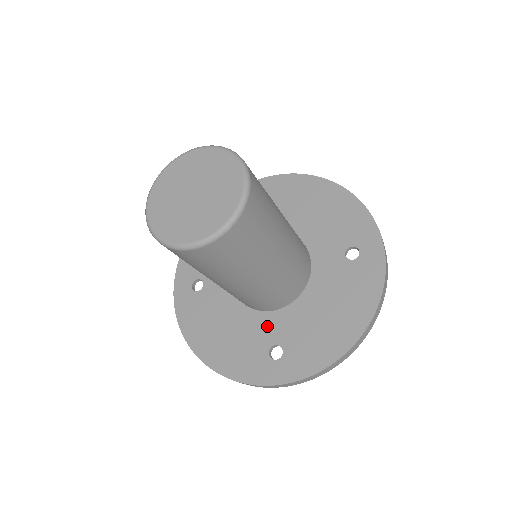
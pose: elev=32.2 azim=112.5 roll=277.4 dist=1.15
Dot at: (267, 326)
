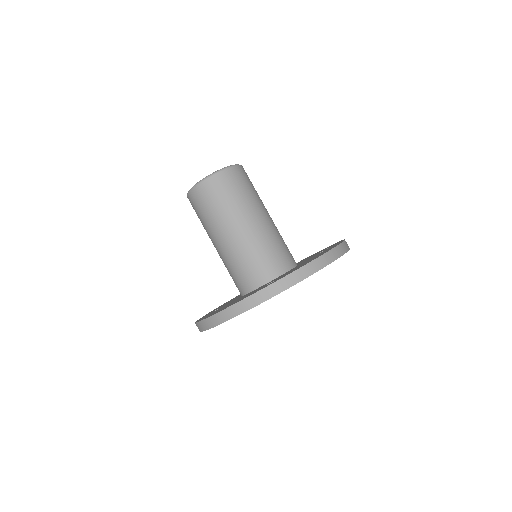
Dot at: occluded
